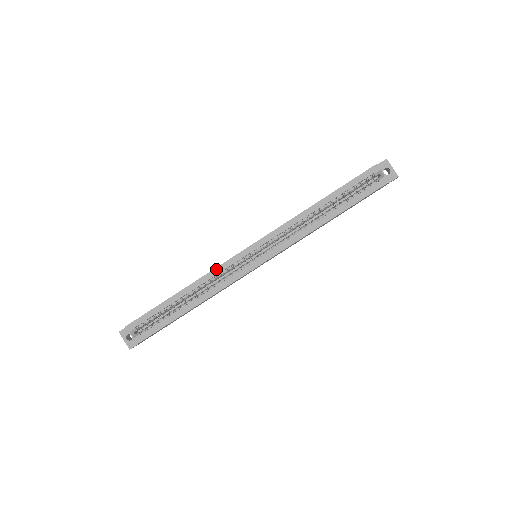
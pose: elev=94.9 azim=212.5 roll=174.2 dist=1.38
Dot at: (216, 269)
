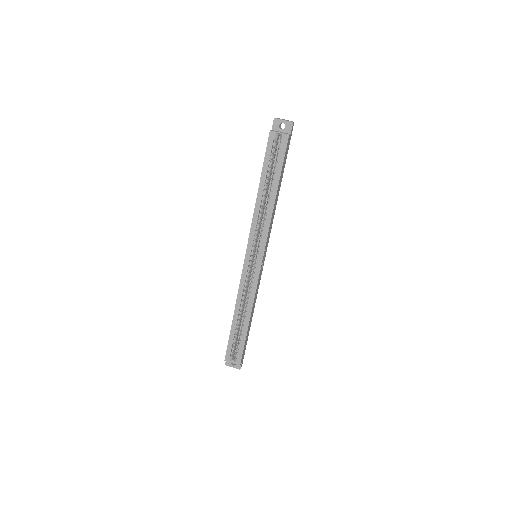
Dot at: (240, 287)
